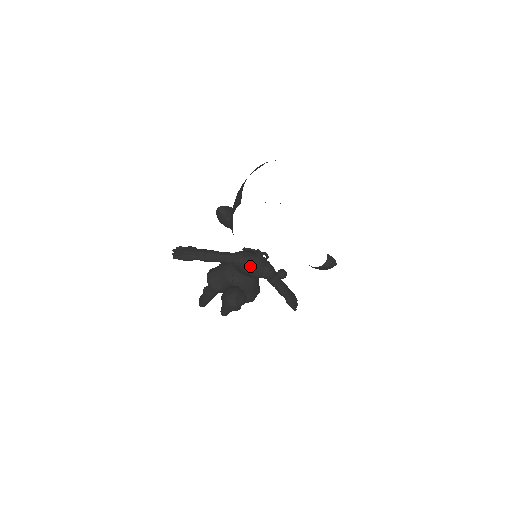
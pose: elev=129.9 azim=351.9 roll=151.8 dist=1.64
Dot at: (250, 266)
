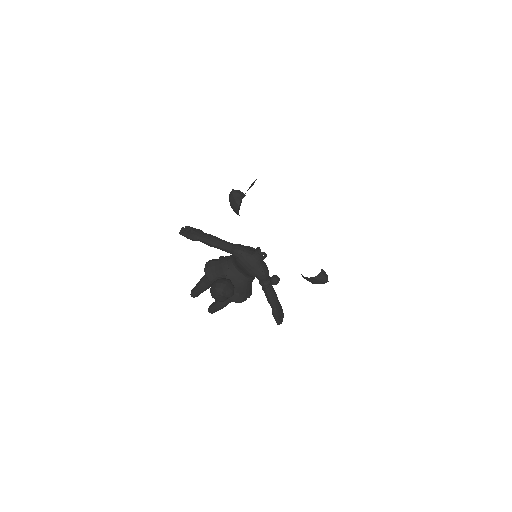
Dot at: (246, 260)
